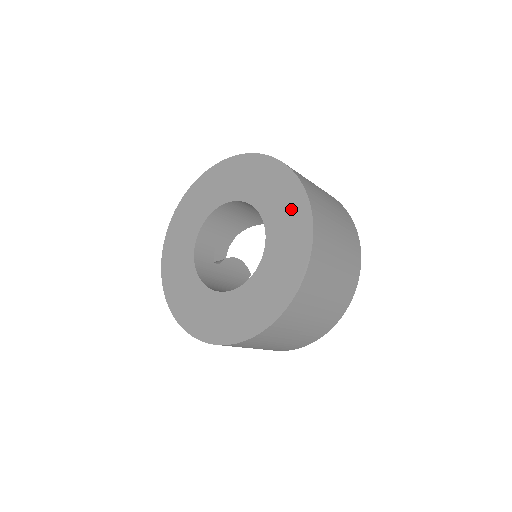
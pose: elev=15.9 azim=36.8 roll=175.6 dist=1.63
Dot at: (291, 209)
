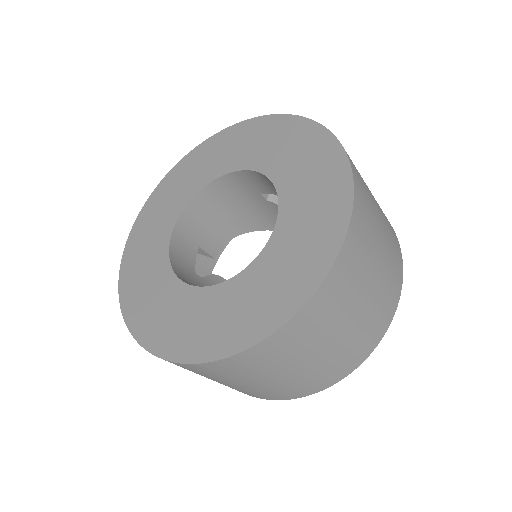
Dot at: (311, 154)
